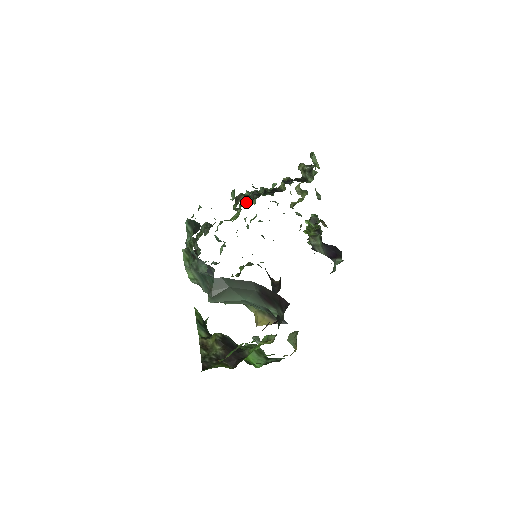
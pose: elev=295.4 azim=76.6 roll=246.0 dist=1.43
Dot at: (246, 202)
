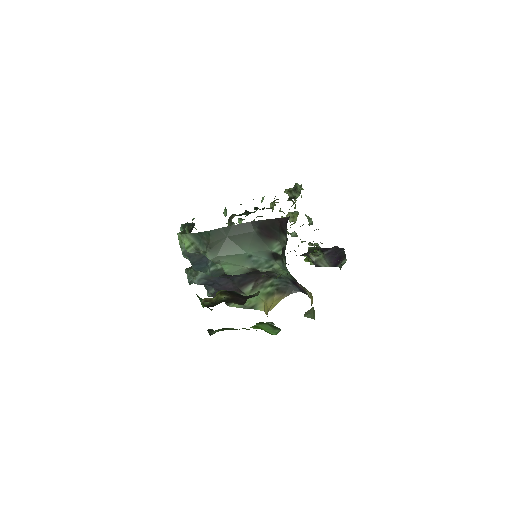
Dot at: occluded
